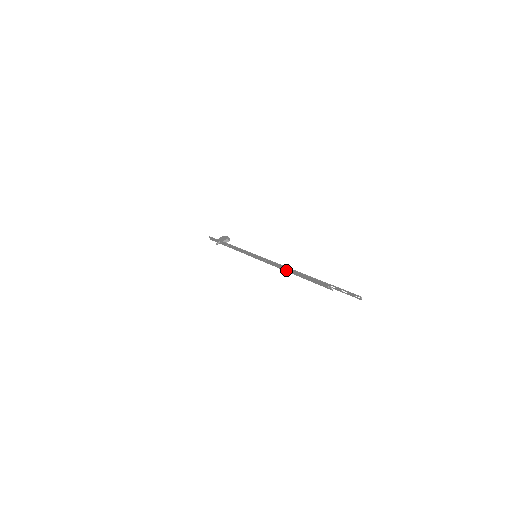
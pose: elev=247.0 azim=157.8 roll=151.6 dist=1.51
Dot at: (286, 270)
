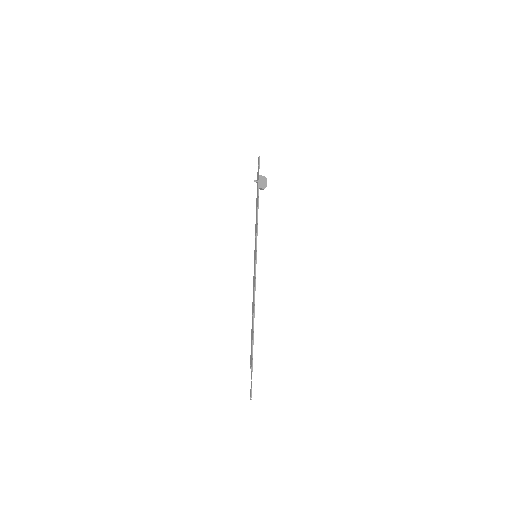
Dot at: (253, 308)
